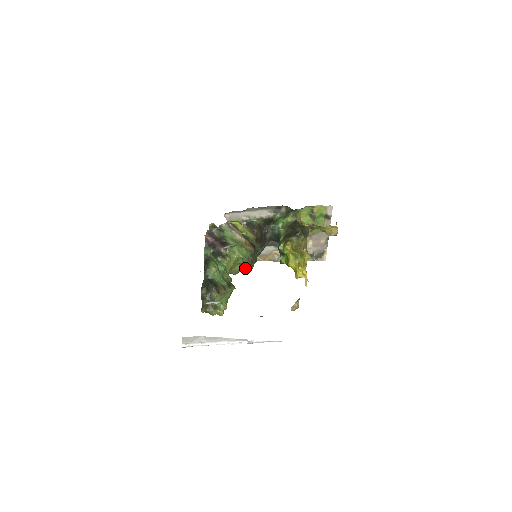
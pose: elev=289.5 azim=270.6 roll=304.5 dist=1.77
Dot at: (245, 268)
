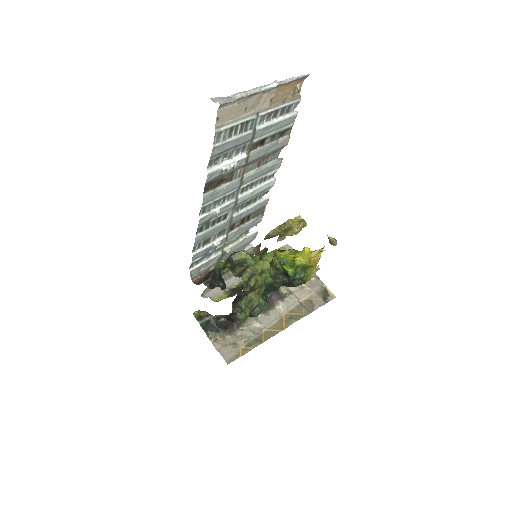
Dot at: occluded
